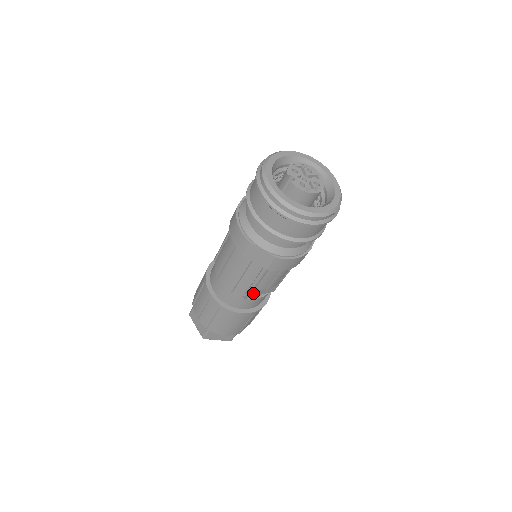
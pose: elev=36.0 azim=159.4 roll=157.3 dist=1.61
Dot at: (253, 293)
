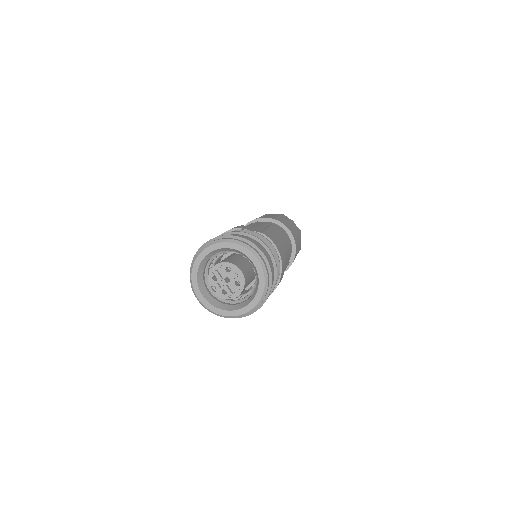
Dot at: occluded
